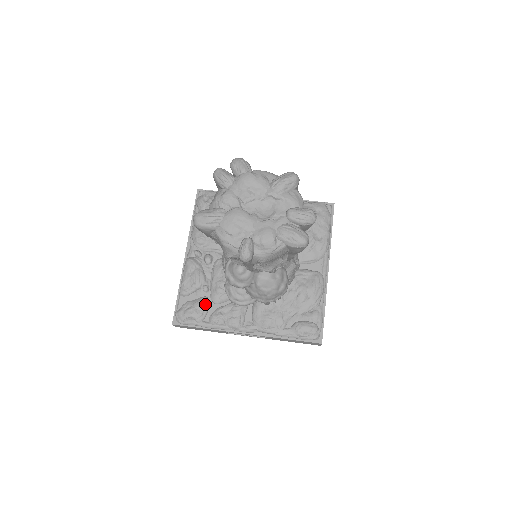
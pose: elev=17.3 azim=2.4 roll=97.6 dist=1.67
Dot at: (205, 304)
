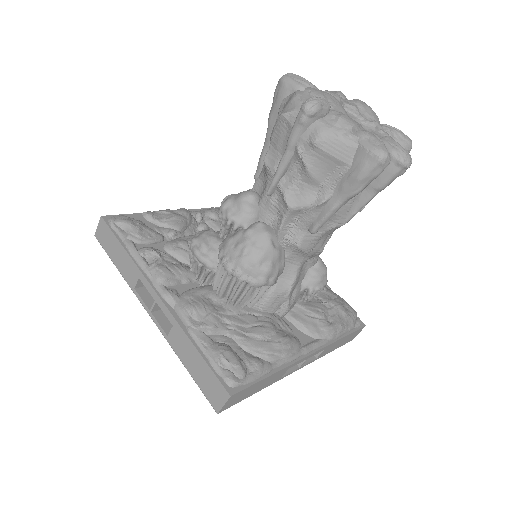
Dot at: (156, 237)
